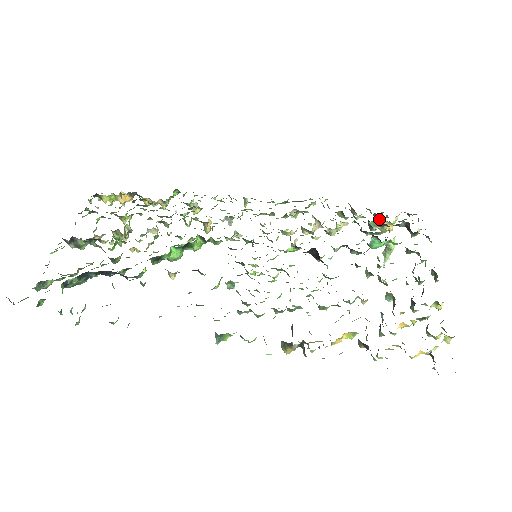
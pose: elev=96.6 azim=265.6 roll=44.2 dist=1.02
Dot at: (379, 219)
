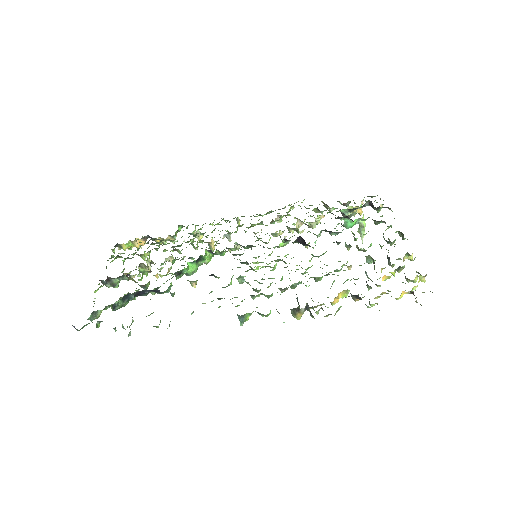
Dot at: (348, 206)
